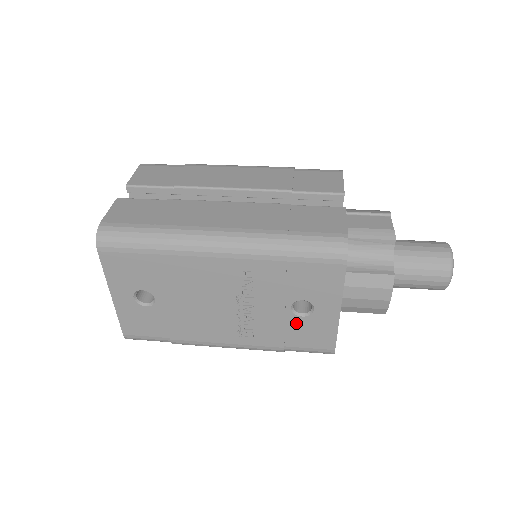
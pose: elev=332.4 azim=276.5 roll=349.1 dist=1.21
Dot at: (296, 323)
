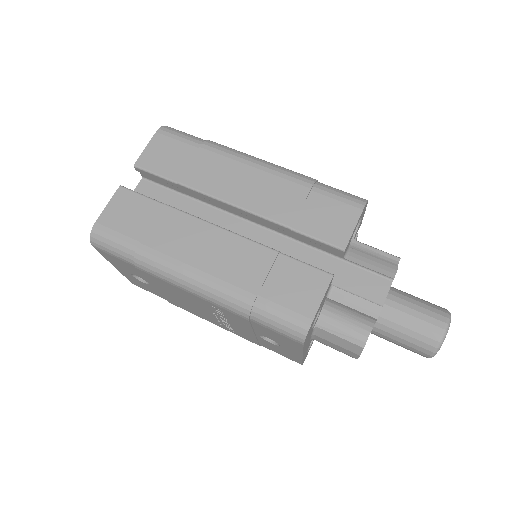
Dot at: (266, 342)
